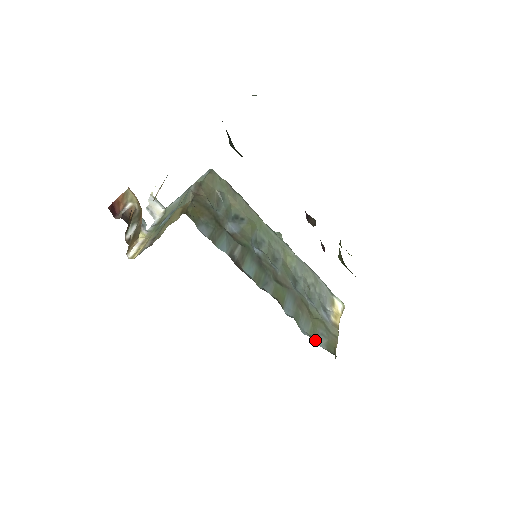
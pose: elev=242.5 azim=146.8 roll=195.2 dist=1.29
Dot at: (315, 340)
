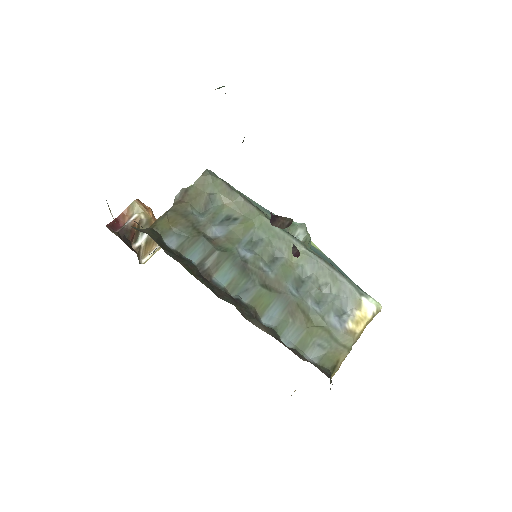
Dot at: (302, 352)
